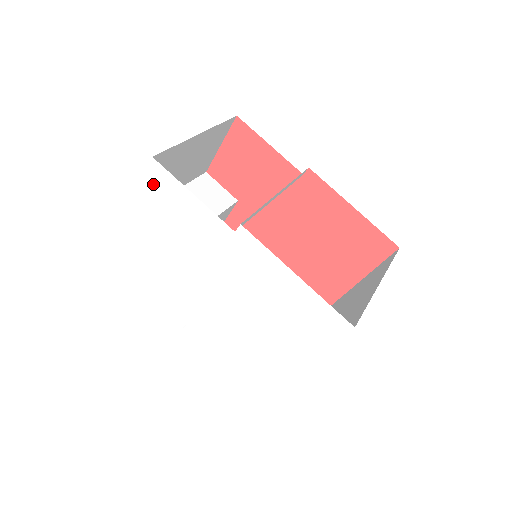
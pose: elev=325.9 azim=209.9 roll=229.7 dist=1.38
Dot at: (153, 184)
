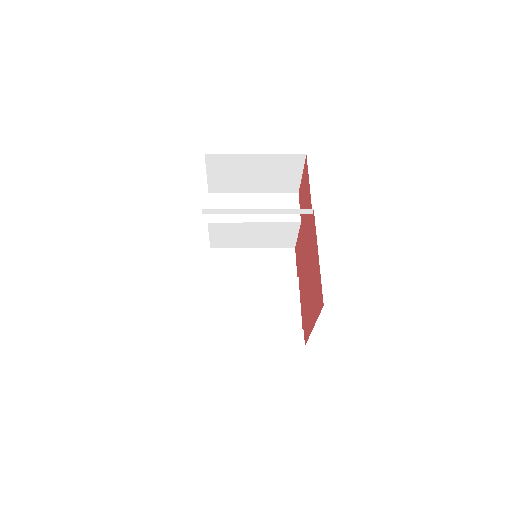
Dot at: occluded
